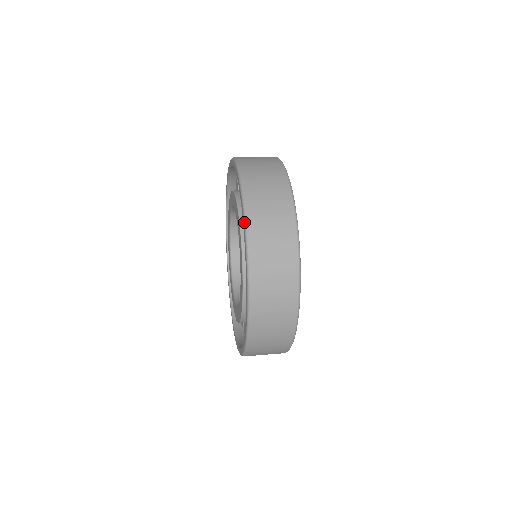
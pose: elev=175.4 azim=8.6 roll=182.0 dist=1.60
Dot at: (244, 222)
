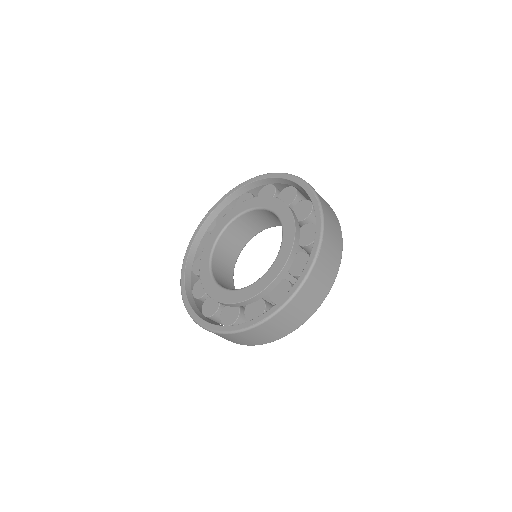
Dot at: (263, 320)
